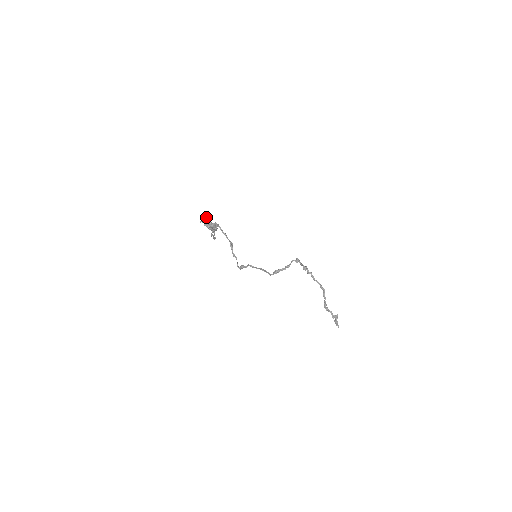
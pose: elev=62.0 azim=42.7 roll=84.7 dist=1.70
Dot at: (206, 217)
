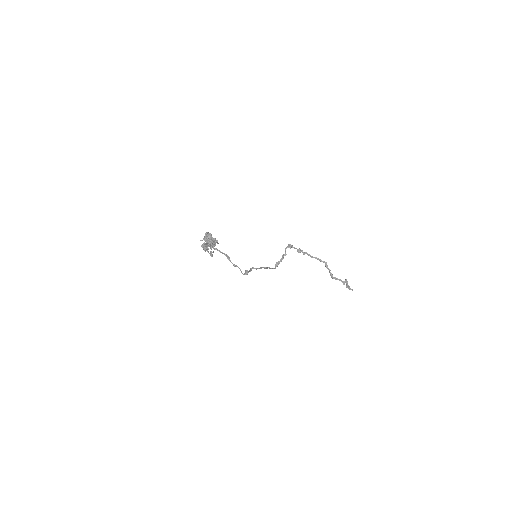
Dot at: (205, 234)
